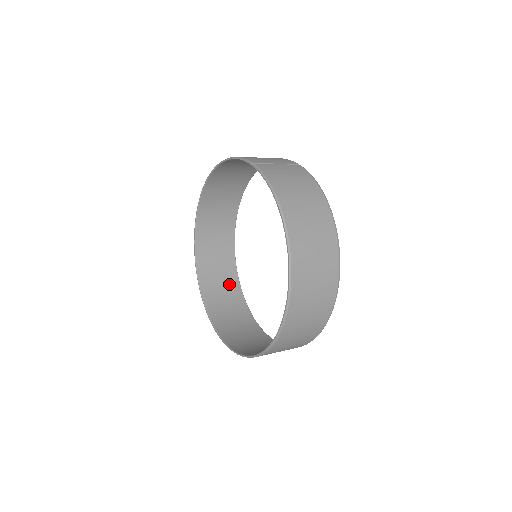
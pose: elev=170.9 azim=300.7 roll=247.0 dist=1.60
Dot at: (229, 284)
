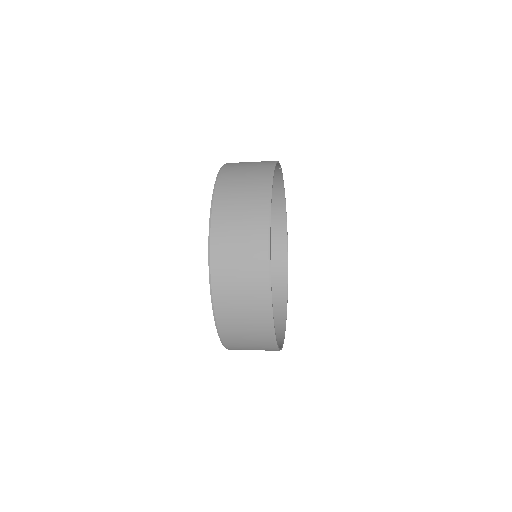
Dot at: occluded
